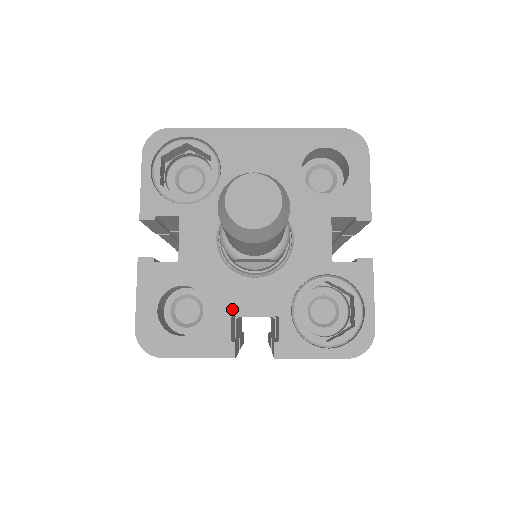
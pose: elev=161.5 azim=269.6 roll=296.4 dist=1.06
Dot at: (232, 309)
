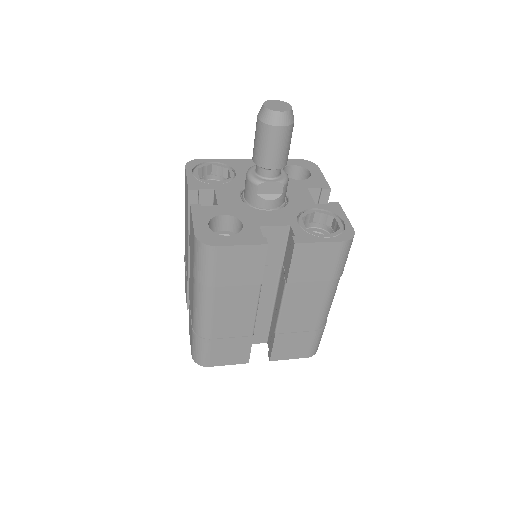
Dot at: (259, 223)
